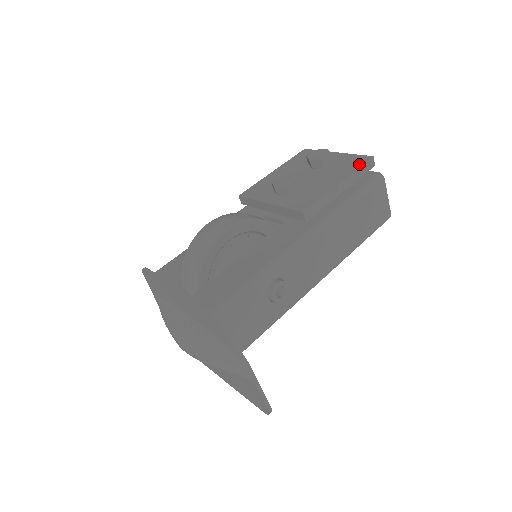
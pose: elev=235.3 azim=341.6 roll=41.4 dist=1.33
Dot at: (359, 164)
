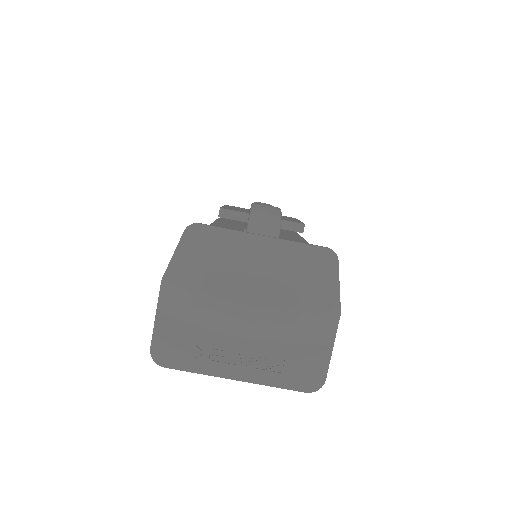
Dot at: (294, 218)
